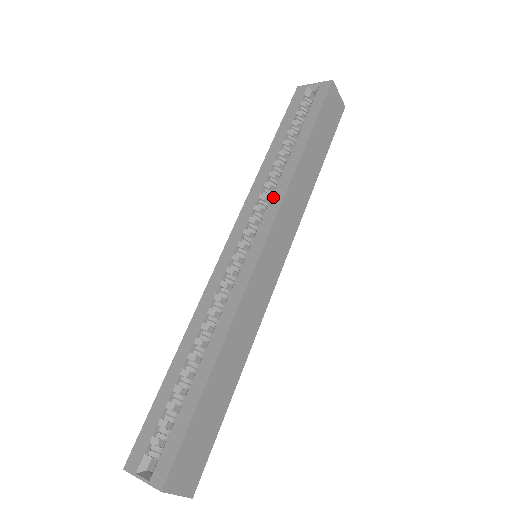
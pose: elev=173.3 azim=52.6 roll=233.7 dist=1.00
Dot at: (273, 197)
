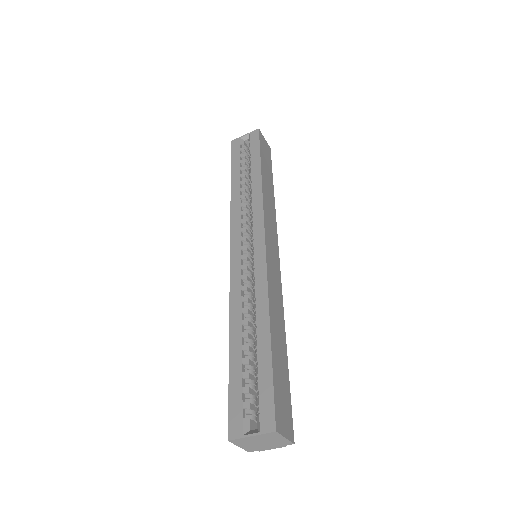
Dot at: (254, 209)
